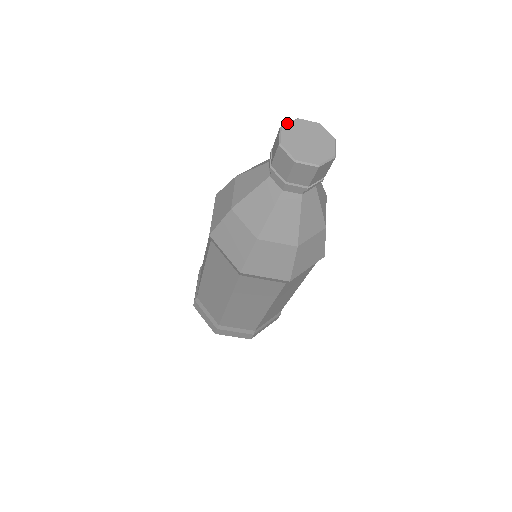
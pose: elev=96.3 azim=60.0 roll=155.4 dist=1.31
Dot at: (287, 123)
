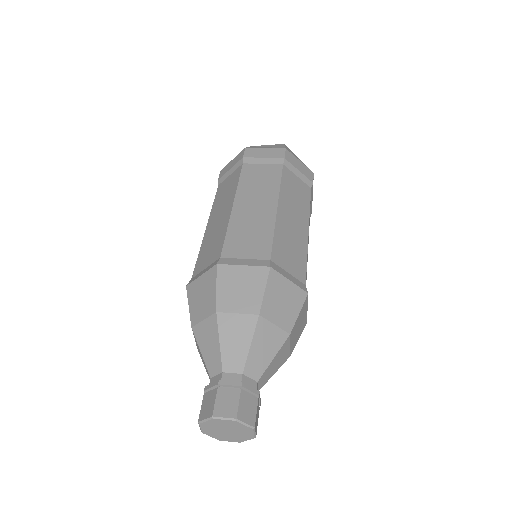
Dot at: (203, 422)
